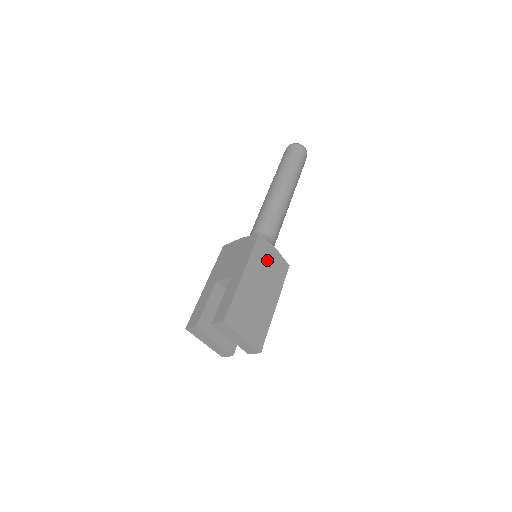
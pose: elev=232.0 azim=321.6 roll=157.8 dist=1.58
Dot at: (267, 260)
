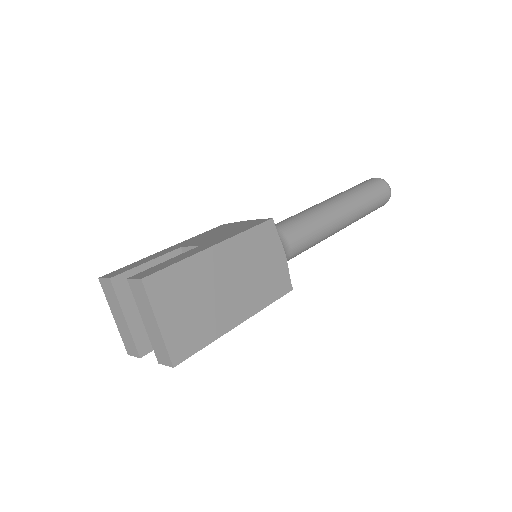
Dot at: (264, 257)
